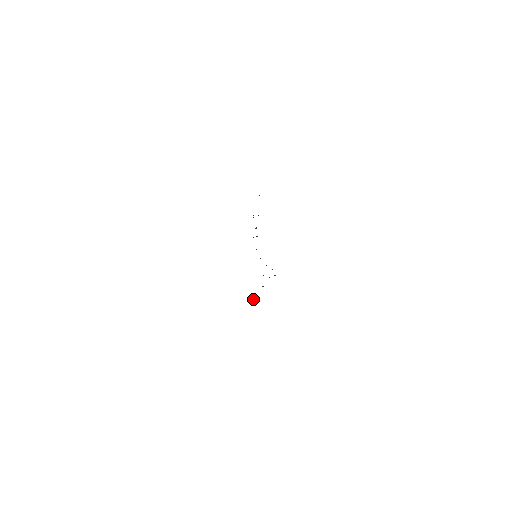
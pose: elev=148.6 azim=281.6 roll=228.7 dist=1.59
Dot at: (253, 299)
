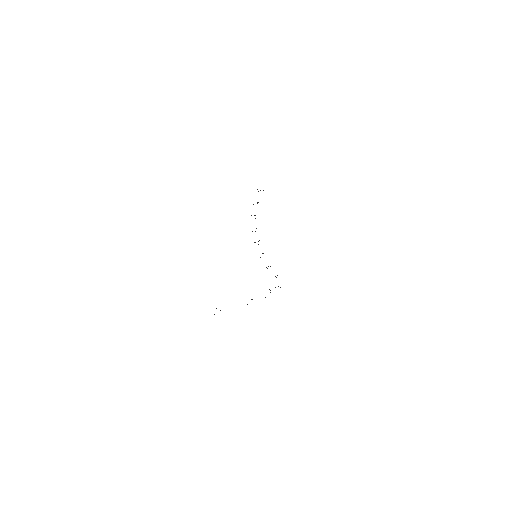
Dot at: occluded
